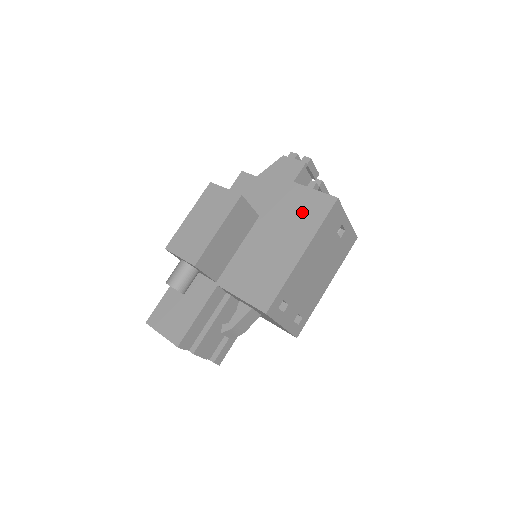
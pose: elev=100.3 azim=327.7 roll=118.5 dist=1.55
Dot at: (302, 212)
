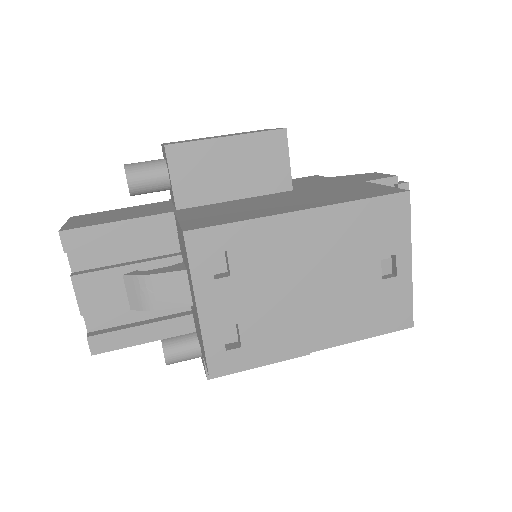
Dot at: (347, 192)
